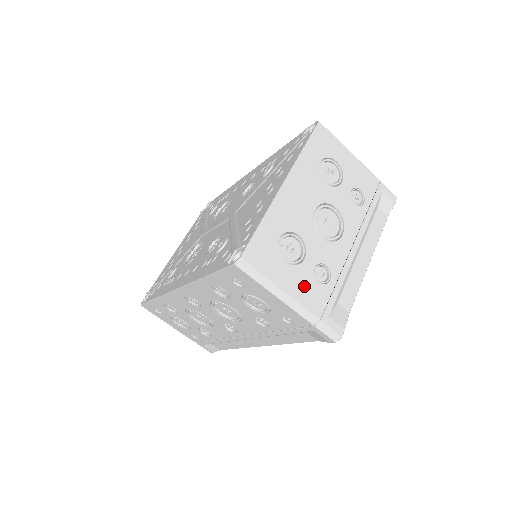
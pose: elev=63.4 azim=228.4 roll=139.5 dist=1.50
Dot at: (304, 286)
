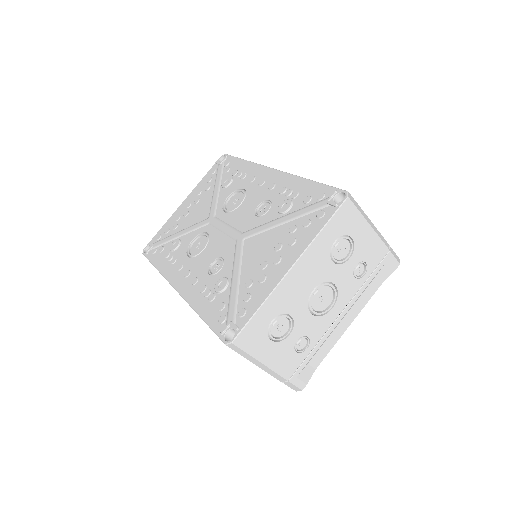
Dot at: (282, 357)
